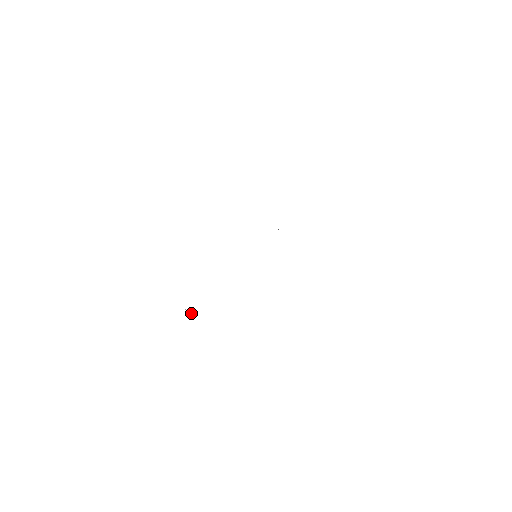
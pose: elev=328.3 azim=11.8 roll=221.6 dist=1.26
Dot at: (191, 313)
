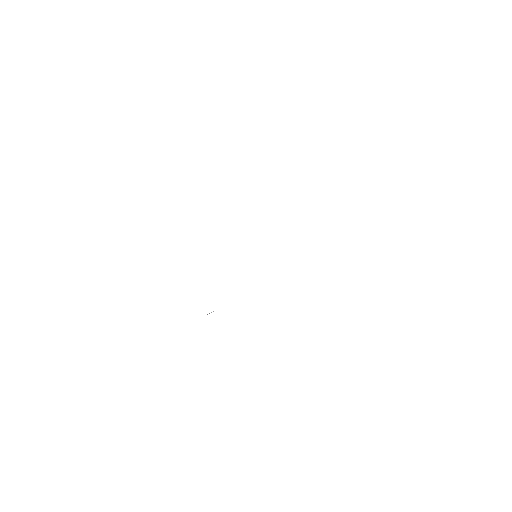
Dot at: occluded
